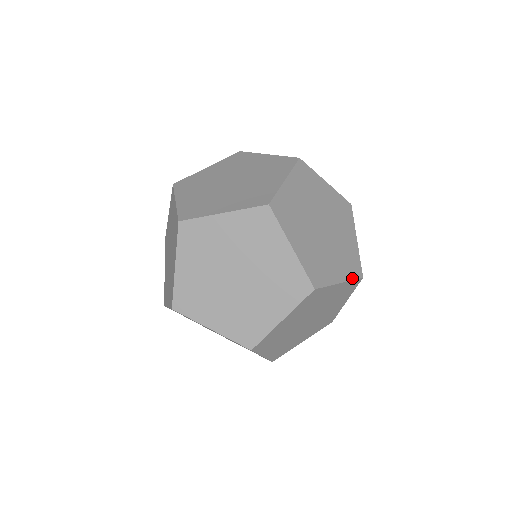
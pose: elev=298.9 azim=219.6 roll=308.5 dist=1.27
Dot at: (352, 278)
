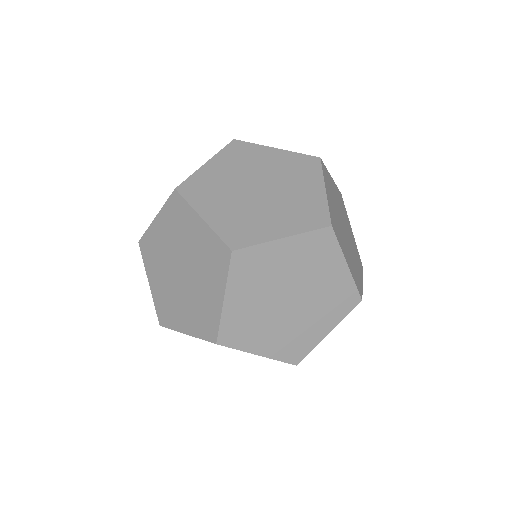
Dot at: (299, 154)
